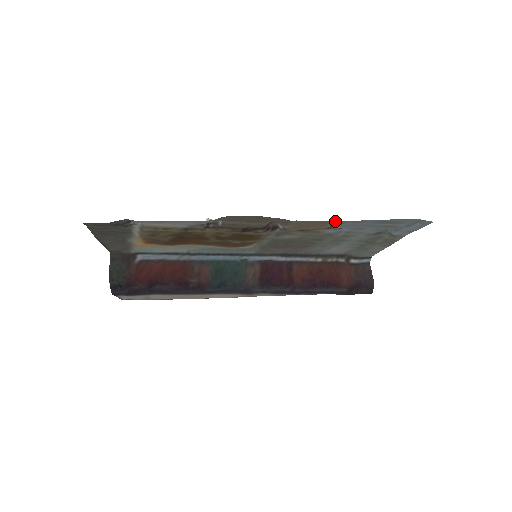
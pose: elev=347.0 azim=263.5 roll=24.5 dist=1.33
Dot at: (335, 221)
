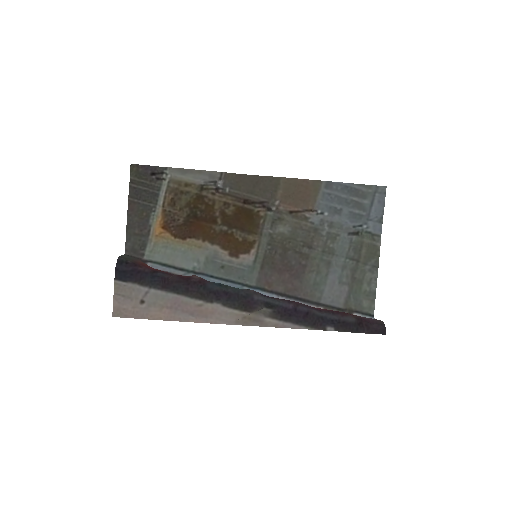
Dot at: (312, 185)
